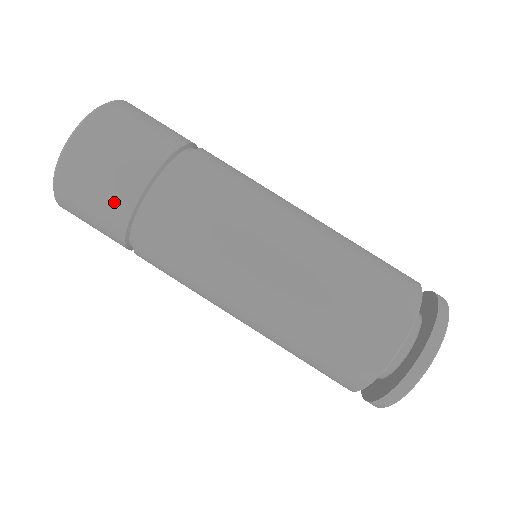
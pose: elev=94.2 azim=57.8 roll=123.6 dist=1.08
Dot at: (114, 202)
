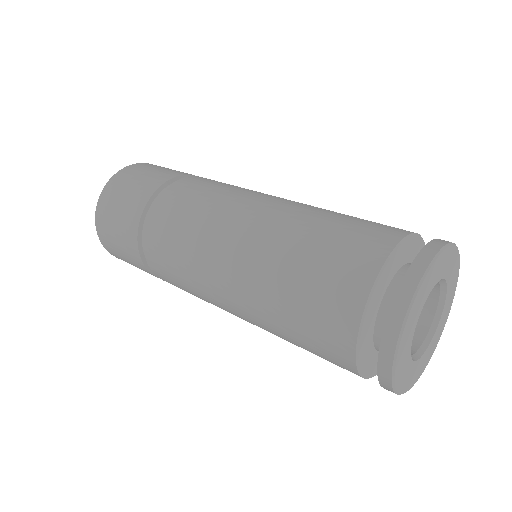
Dot at: (160, 175)
